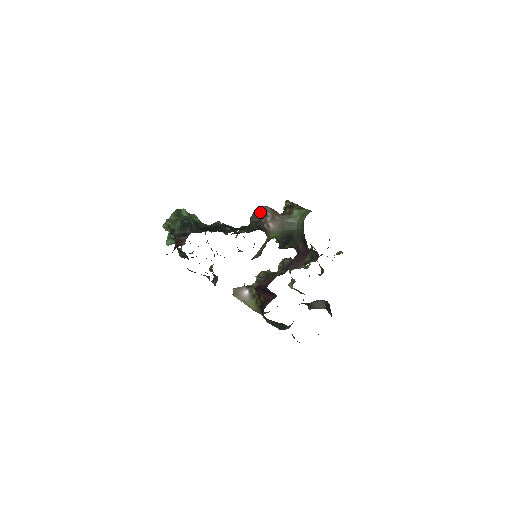
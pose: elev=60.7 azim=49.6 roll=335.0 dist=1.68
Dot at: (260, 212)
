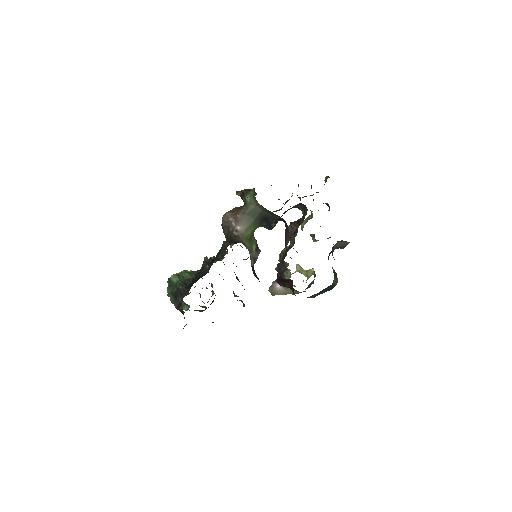
Dot at: (224, 223)
